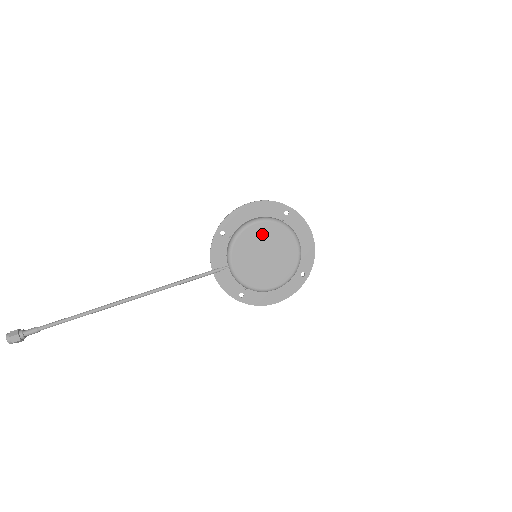
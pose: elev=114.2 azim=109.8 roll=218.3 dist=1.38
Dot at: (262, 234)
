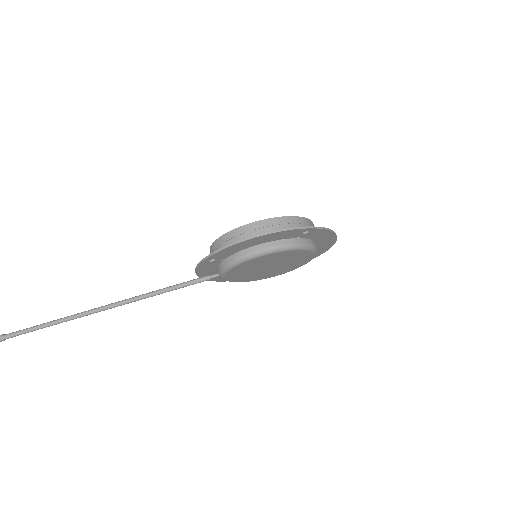
Dot at: (267, 259)
